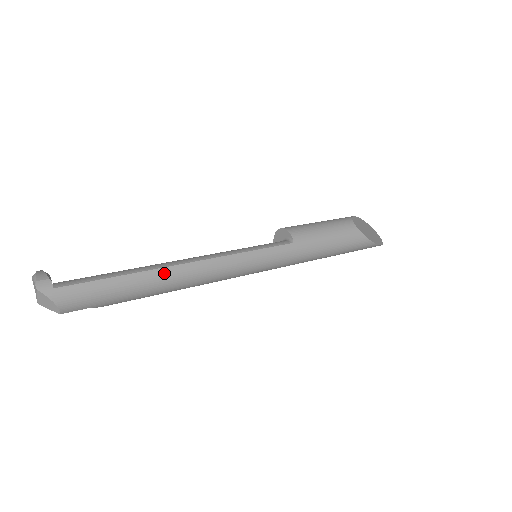
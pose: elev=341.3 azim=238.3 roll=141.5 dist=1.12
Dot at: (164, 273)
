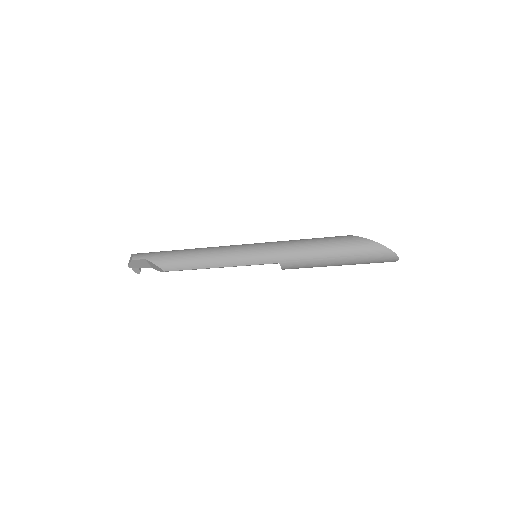
Dot at: (189, 249)
